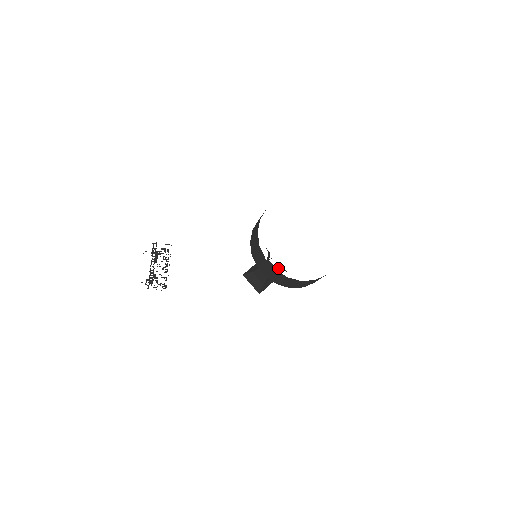
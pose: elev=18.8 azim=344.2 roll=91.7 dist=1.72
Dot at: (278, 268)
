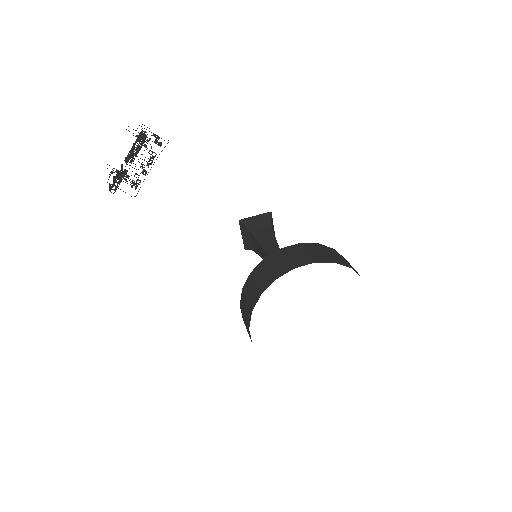
Dot at: occluded
